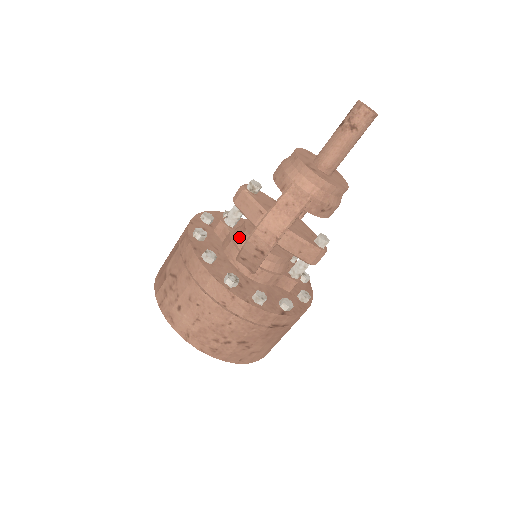
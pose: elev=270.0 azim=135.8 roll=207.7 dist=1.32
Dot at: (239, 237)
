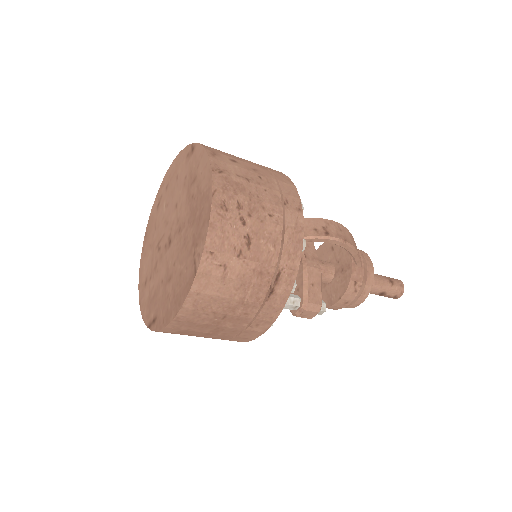
Dot at: occluded
